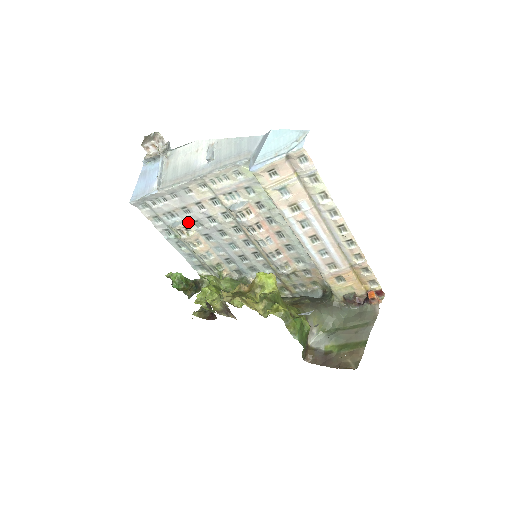
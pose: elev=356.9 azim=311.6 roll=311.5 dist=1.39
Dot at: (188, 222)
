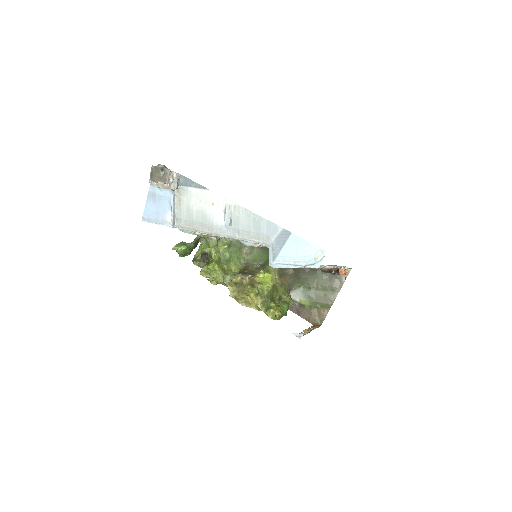
Dot at: occluded
